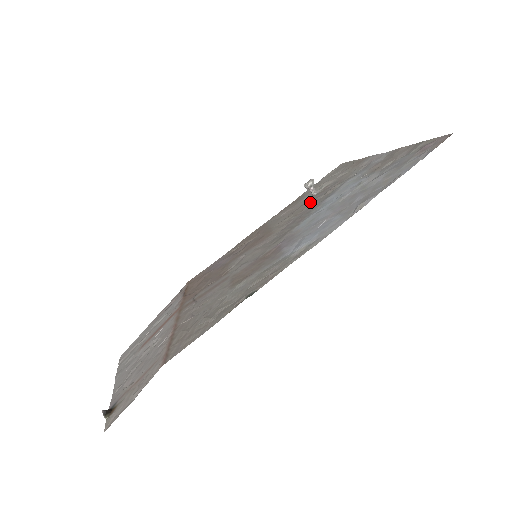
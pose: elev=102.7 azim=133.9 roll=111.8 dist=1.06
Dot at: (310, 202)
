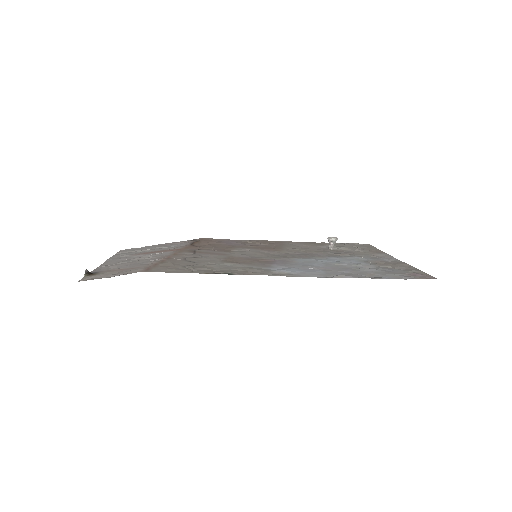
Dot at: (322, 251)
